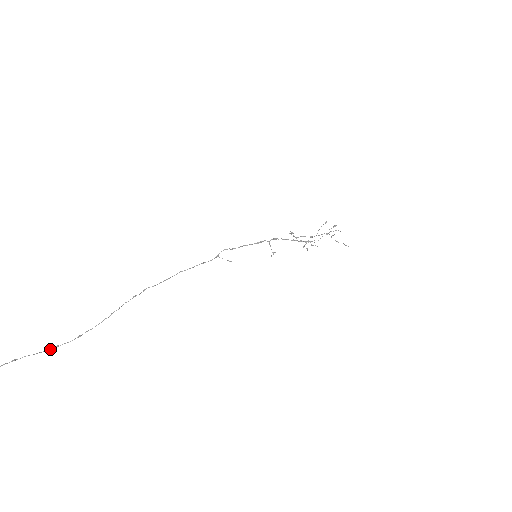
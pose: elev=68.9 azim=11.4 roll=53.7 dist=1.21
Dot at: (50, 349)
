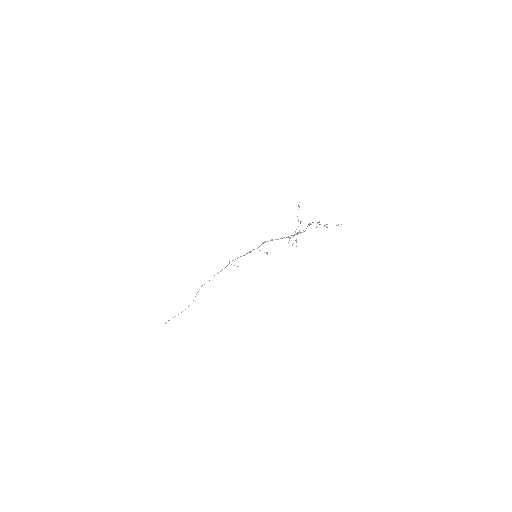
Dot at: occluded
